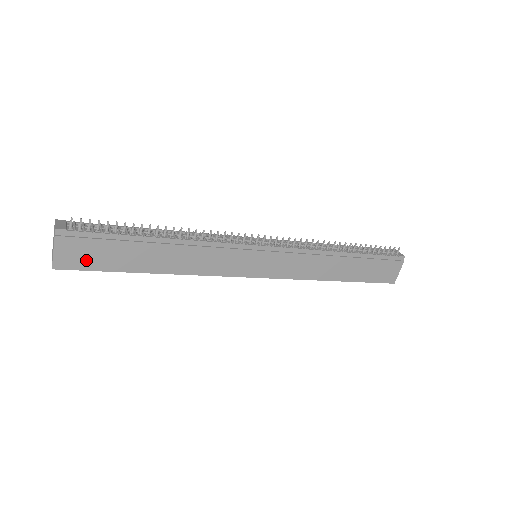
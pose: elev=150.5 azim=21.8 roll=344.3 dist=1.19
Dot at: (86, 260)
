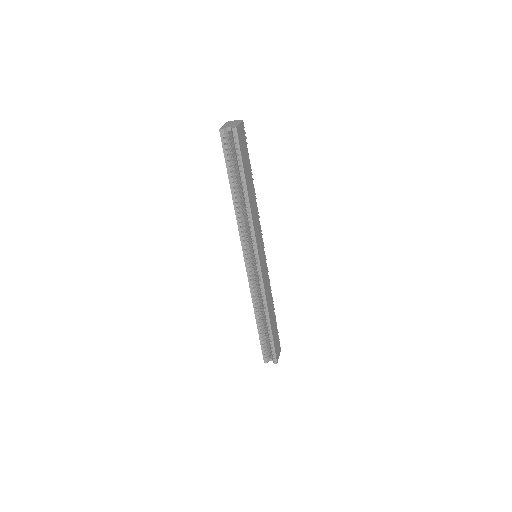
Dot at: (242, 146)
